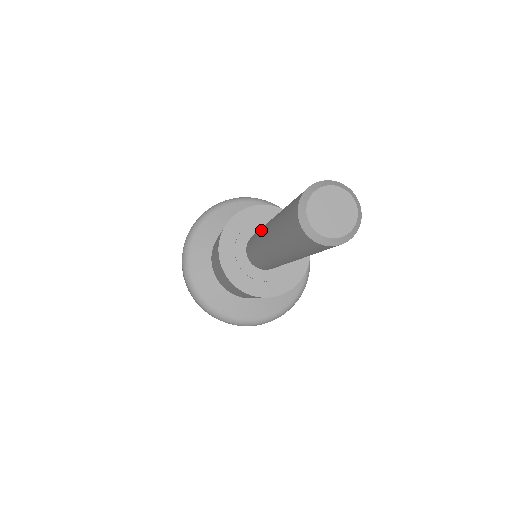
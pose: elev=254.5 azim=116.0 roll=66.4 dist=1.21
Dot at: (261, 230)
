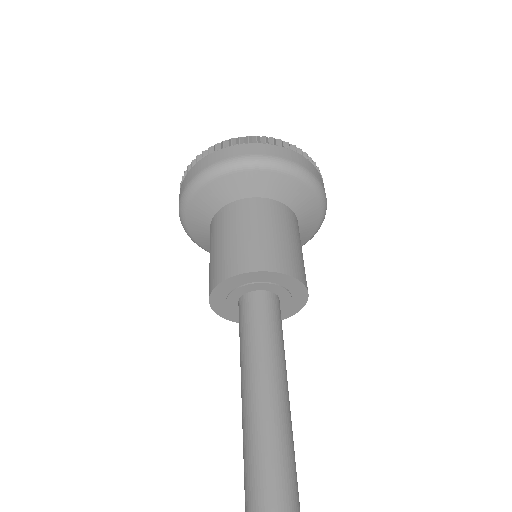
Dot at: occluded
